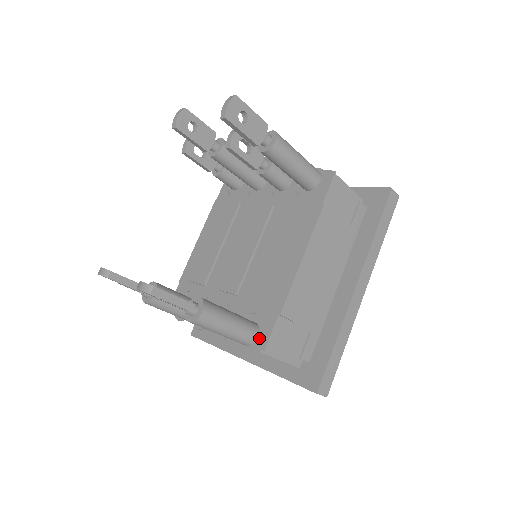
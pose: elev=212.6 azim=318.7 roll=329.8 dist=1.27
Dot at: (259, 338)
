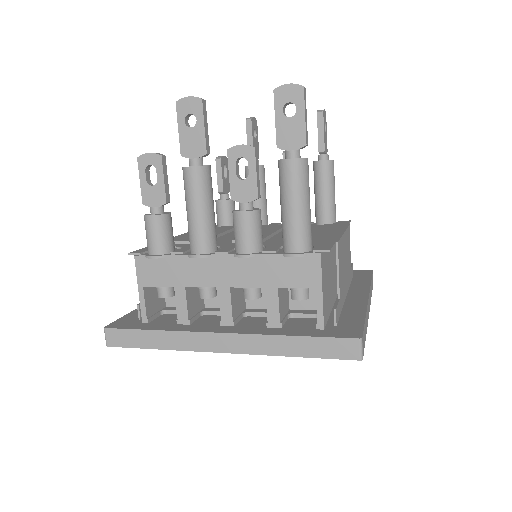
Dot at: (316, 247)
